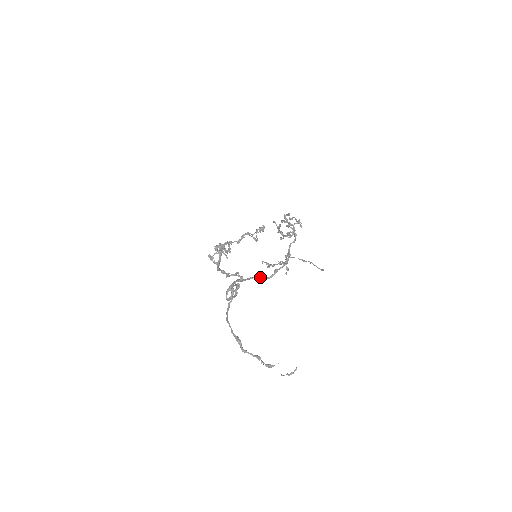
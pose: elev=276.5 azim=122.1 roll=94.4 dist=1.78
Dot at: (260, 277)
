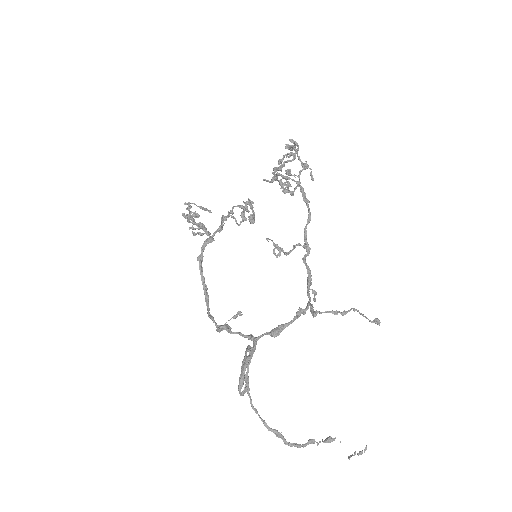
Dot at: (277, 331)
